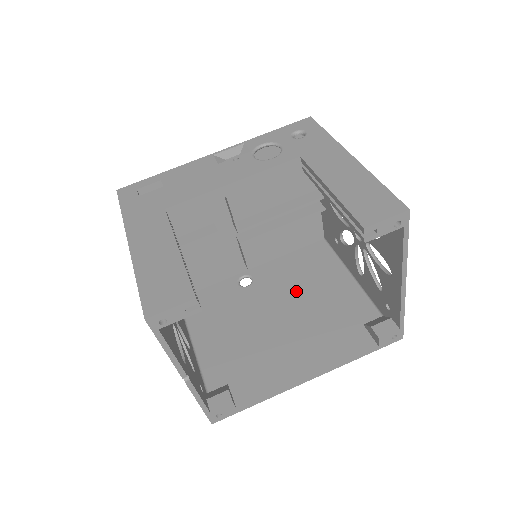
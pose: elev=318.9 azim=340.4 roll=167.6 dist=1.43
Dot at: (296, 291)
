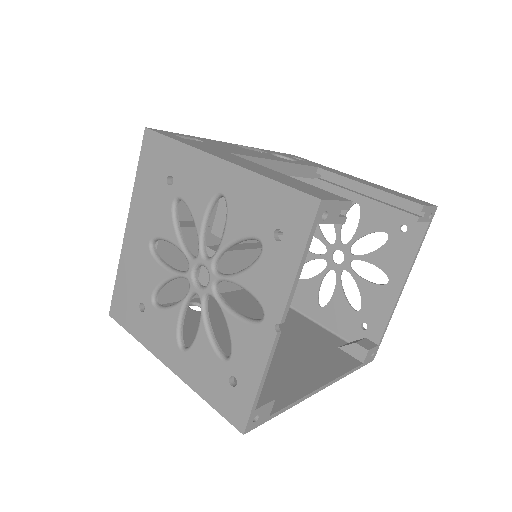
Dot at: occluded
